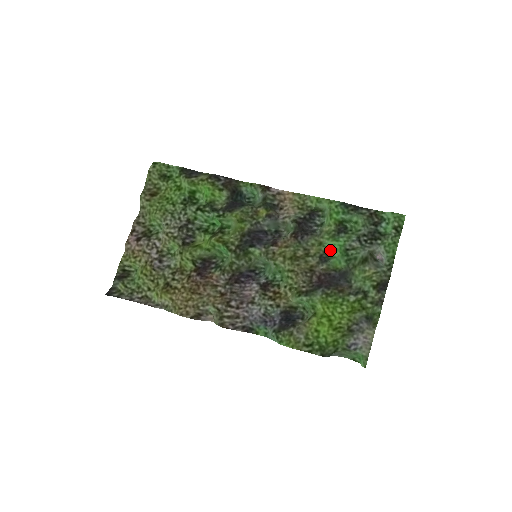
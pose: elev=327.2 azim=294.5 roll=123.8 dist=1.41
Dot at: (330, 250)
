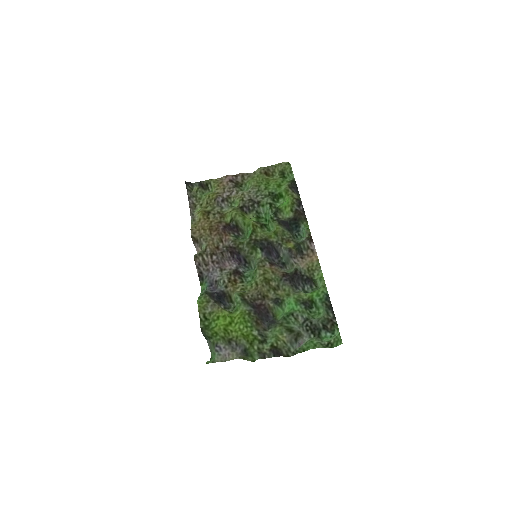
Dot at: (287, 304)
